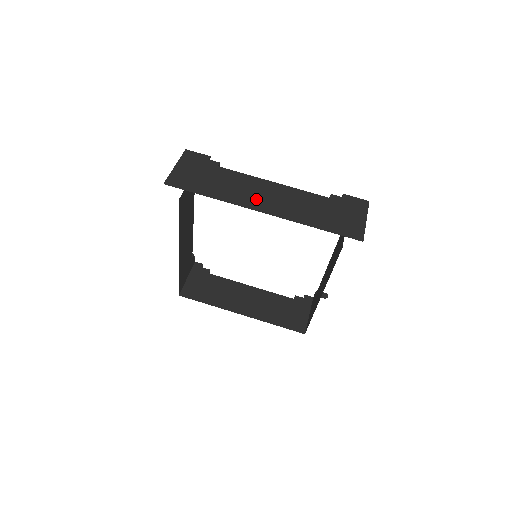
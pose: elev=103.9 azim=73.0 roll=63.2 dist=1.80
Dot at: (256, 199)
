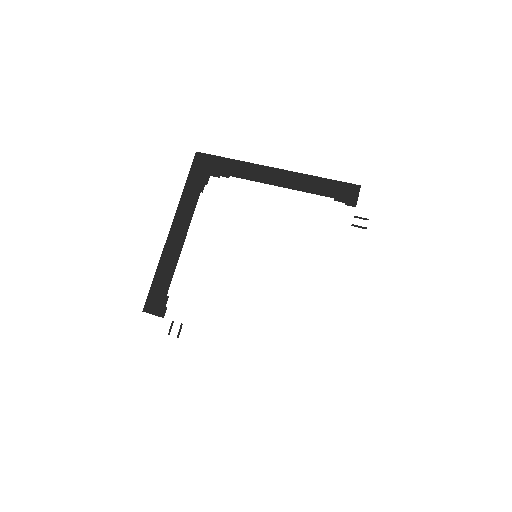
Dot at: occluded
